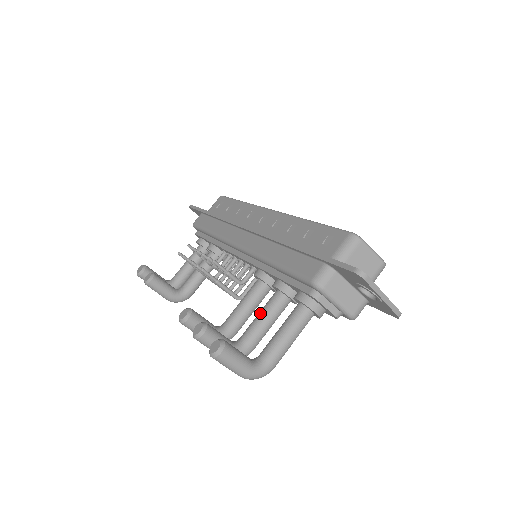
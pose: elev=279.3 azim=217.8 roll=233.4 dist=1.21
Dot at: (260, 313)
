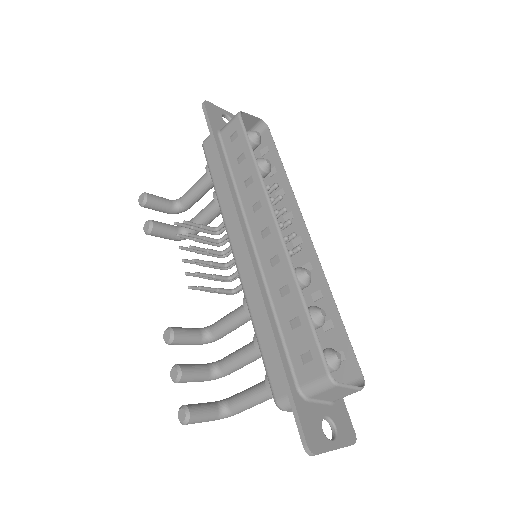
Dot at: (238, 355)
